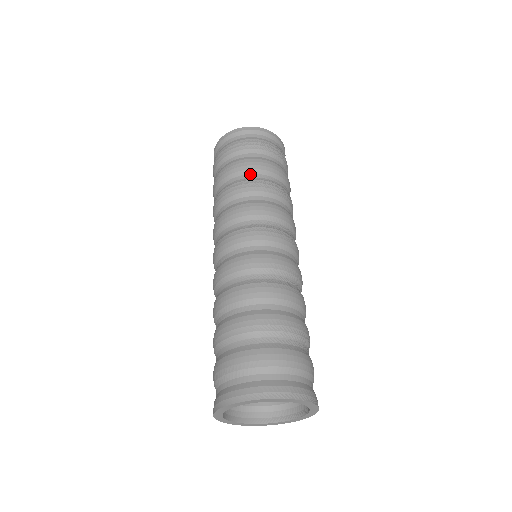
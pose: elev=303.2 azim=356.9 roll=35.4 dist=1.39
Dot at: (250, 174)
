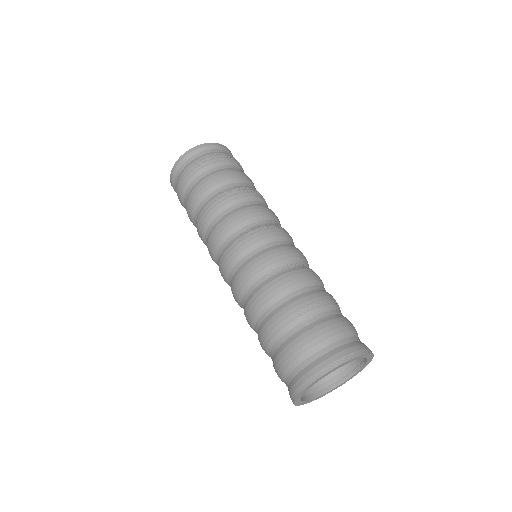
Dot at: (252, 186)
